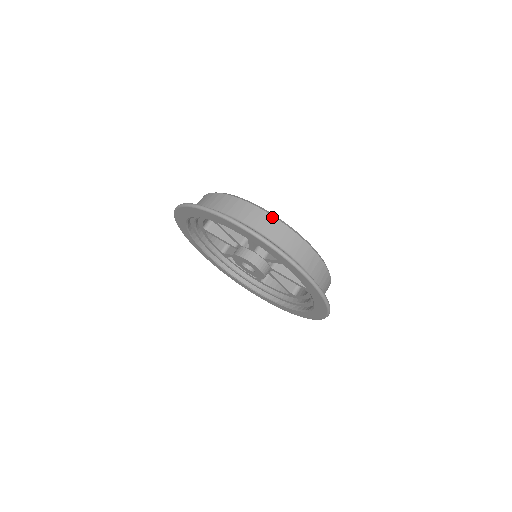
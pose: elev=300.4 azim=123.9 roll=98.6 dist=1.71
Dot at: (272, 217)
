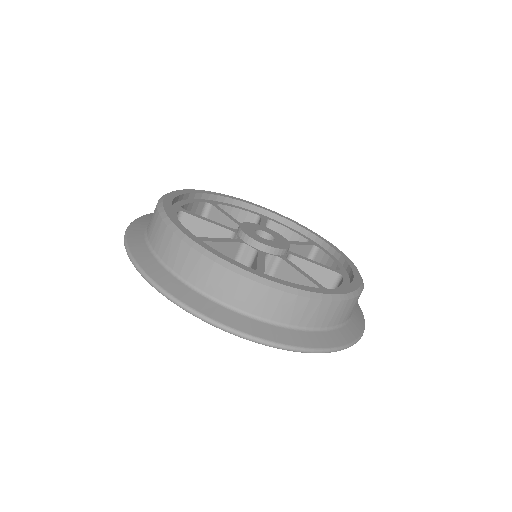
Dot at: (191, 249)
